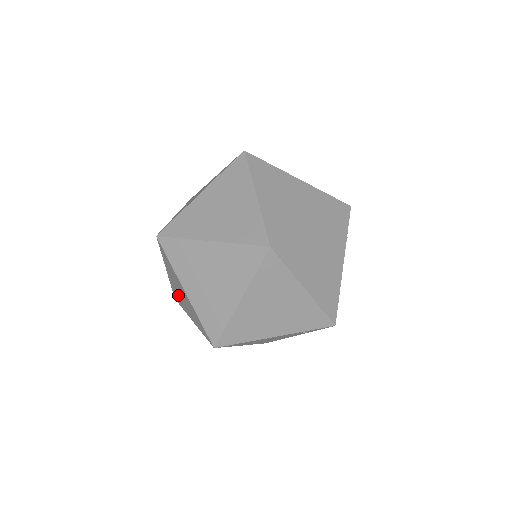
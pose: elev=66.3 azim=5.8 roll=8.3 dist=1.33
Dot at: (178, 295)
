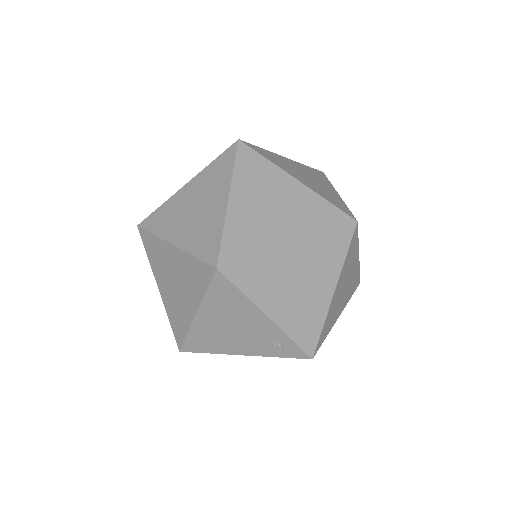
Dot at: (174, 213)
